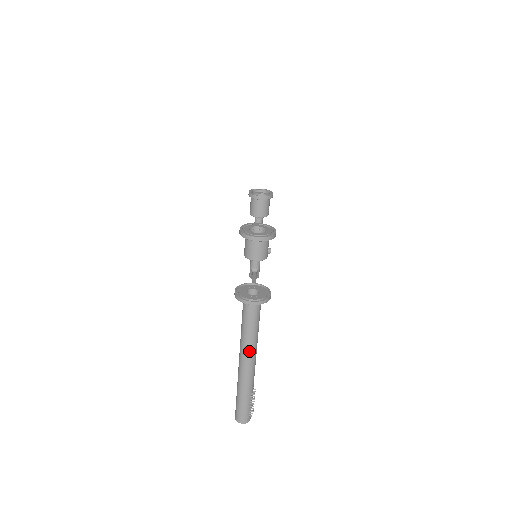
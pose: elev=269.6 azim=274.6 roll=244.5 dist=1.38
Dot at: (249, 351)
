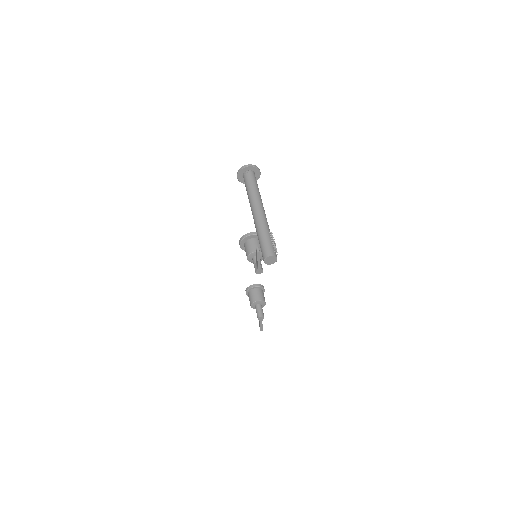
Dot at: (257, 200)
